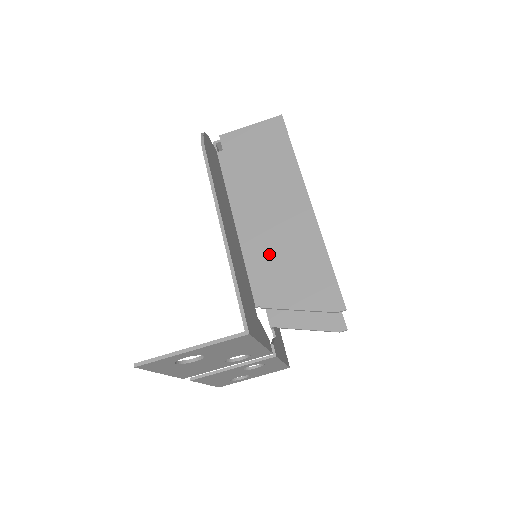
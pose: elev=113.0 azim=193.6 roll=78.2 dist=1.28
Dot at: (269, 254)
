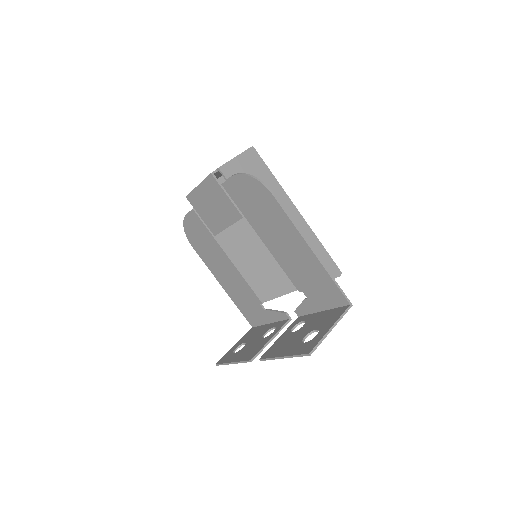
Dot at: occluded
